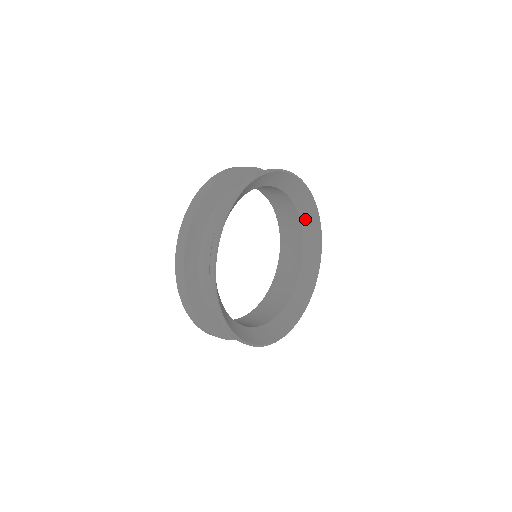
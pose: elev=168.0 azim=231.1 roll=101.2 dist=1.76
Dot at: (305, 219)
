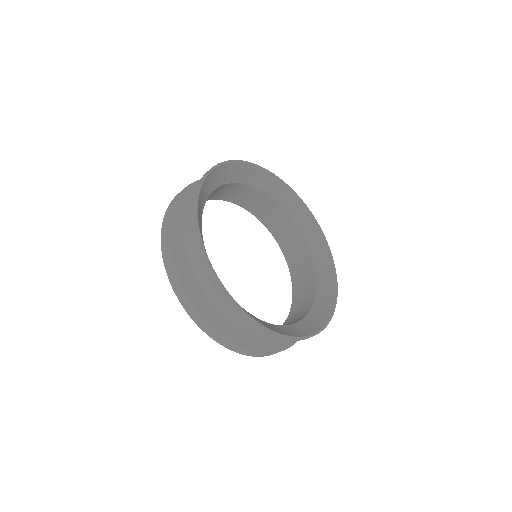
Dot at: (292, 211)
